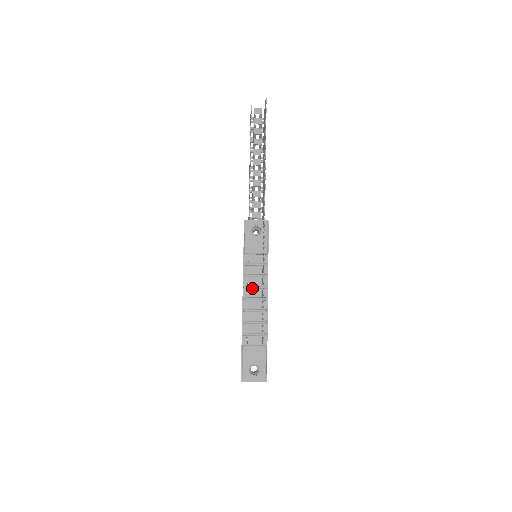
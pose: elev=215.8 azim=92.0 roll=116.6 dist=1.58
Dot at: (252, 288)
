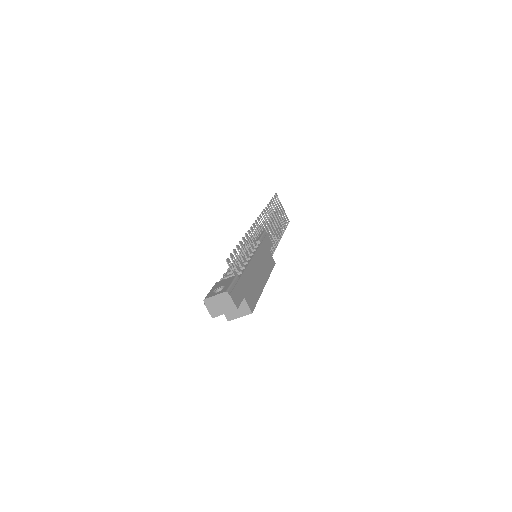
Dot at: occluded
